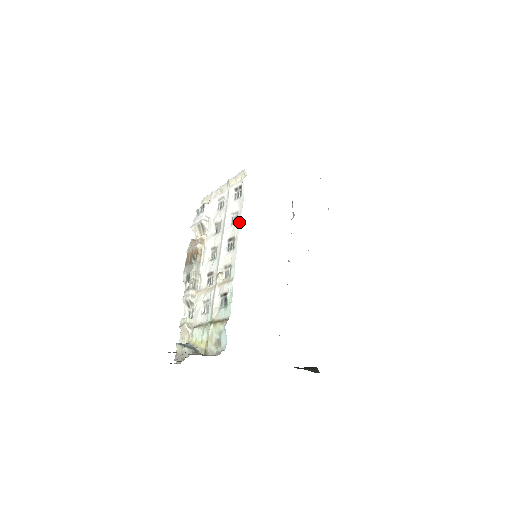
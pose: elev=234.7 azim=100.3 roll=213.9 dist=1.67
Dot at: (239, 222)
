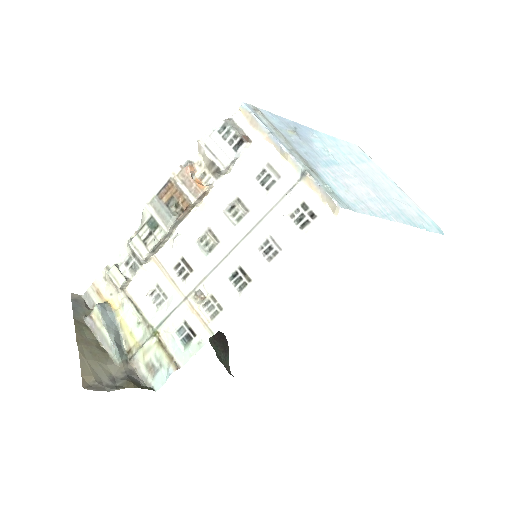
Dot at: (272, 273)
